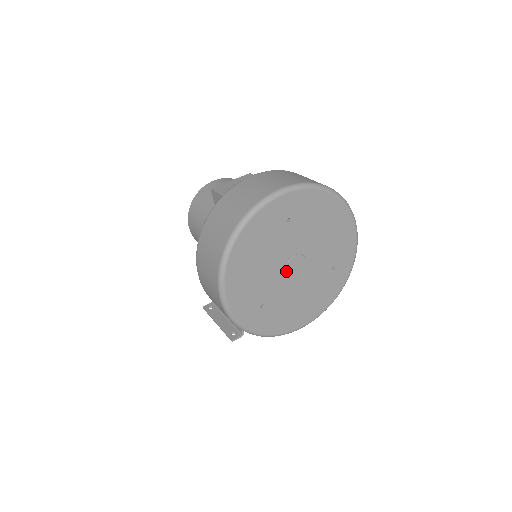
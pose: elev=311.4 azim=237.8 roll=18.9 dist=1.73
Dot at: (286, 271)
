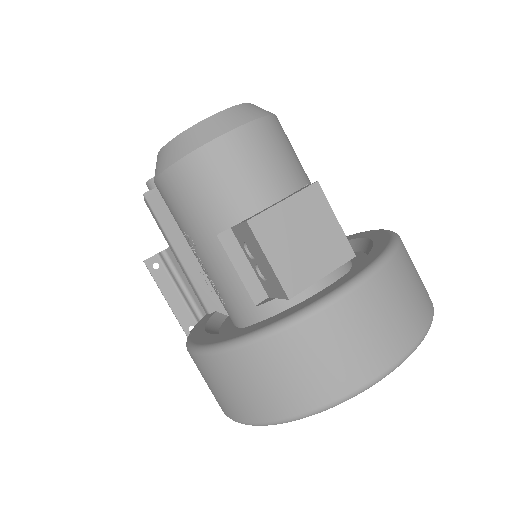
Dot at: occluded
